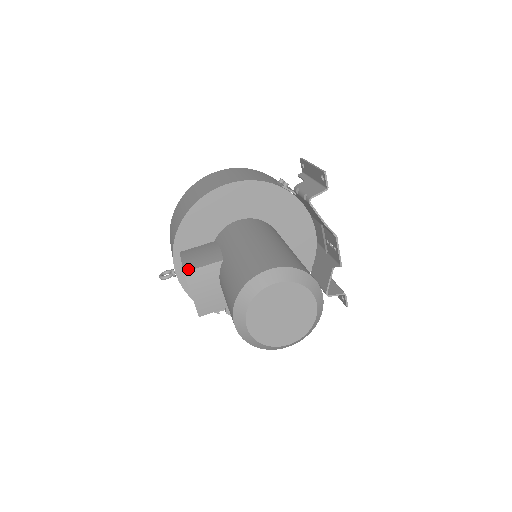
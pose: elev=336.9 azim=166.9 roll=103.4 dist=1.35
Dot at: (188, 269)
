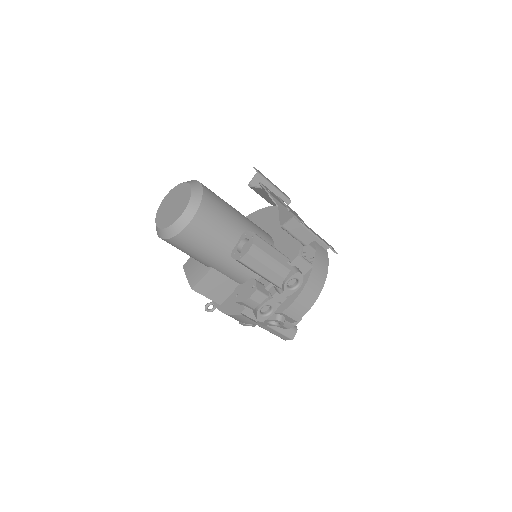
Dot at: occluded
